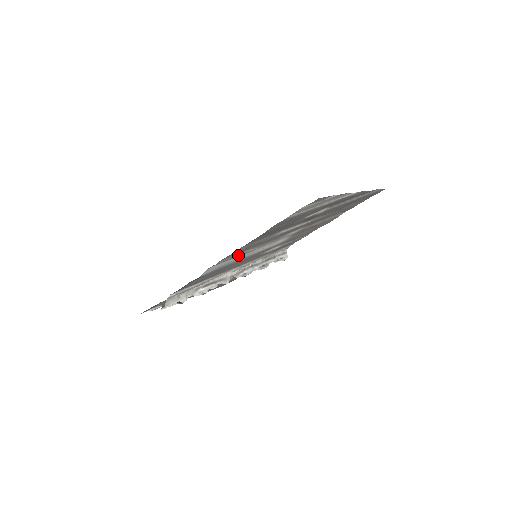
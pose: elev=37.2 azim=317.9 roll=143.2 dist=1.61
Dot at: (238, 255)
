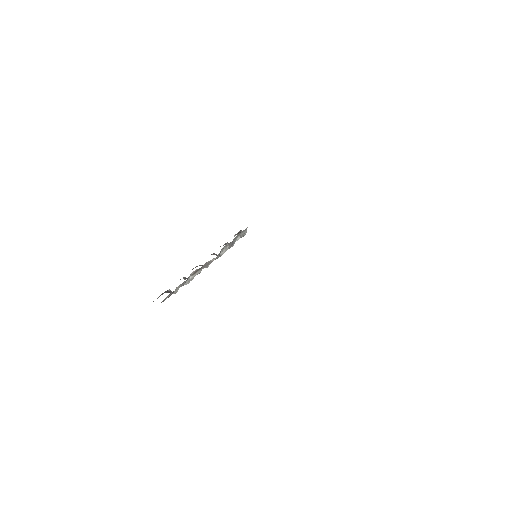
Dot at: occluded
